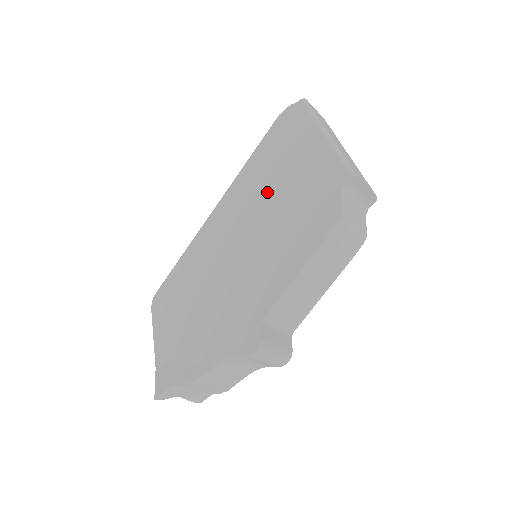
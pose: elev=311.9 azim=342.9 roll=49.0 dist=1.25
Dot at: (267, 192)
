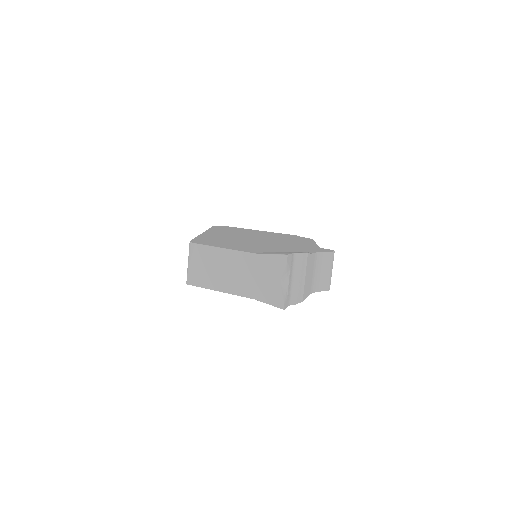
Dot at: (247, 233)
